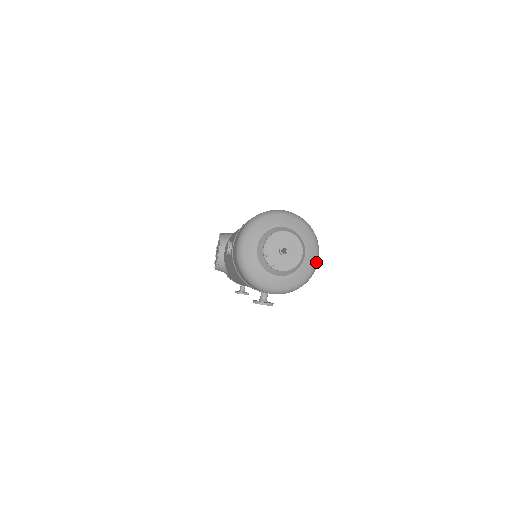
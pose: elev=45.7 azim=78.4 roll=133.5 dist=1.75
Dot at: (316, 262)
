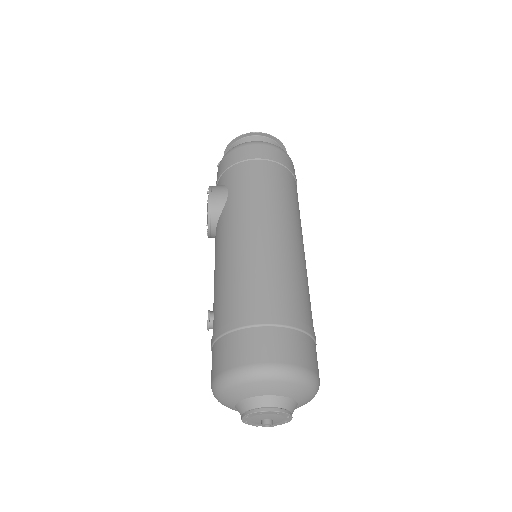
Dot at: (313, 397)
